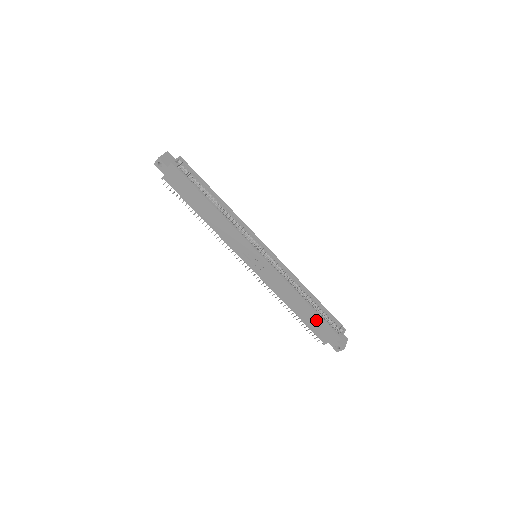
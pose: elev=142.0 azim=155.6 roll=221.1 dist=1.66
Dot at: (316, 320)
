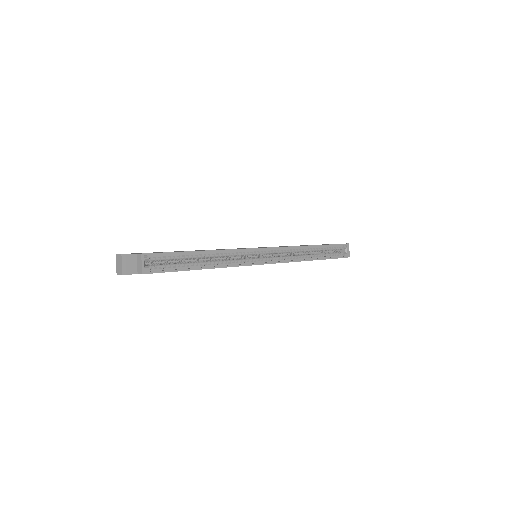
Dot at: occluded
